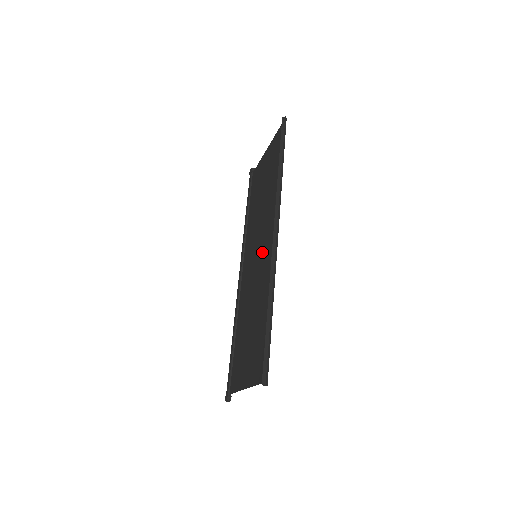
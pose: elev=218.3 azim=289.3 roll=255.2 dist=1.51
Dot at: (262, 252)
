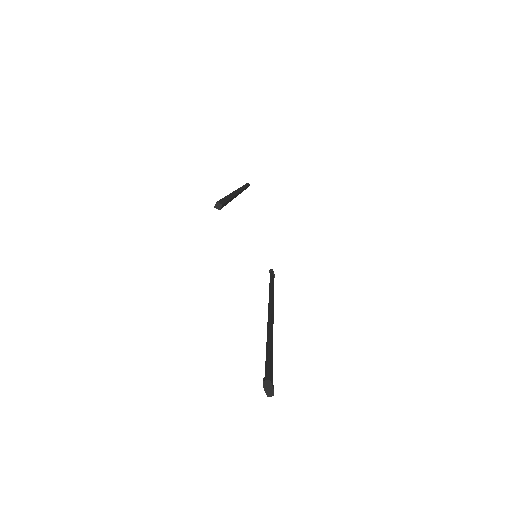
Dot at: occluded
